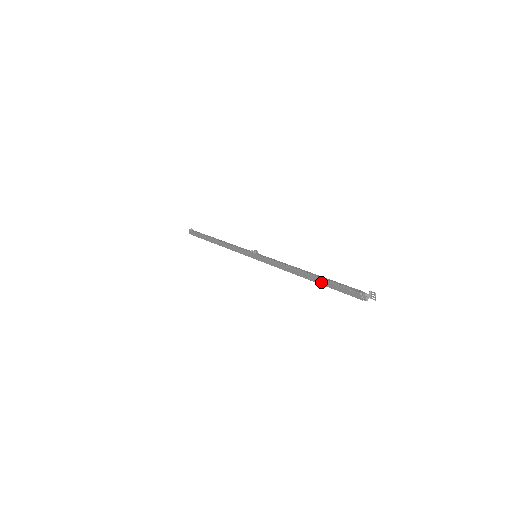
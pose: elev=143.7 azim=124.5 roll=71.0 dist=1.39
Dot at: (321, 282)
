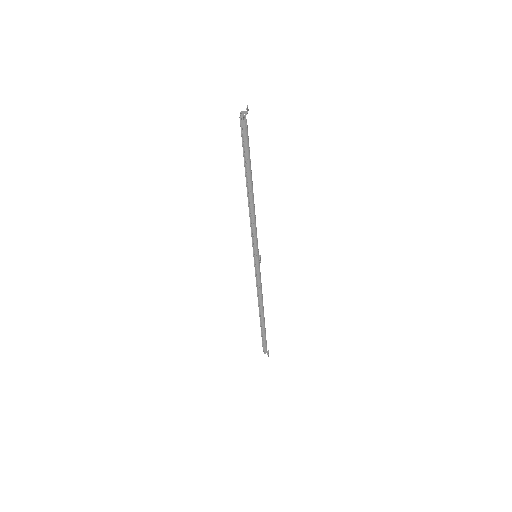
Dot at: (245, 167)
